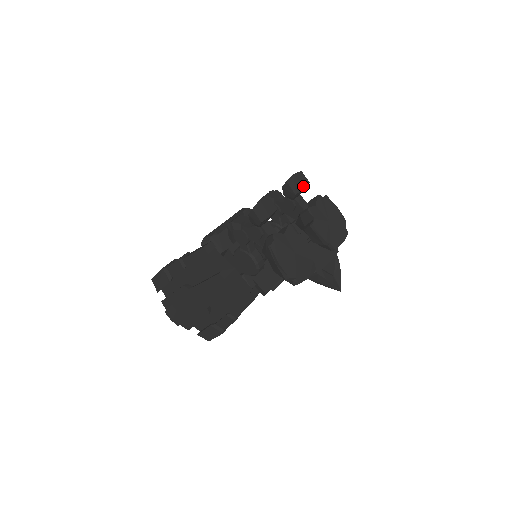
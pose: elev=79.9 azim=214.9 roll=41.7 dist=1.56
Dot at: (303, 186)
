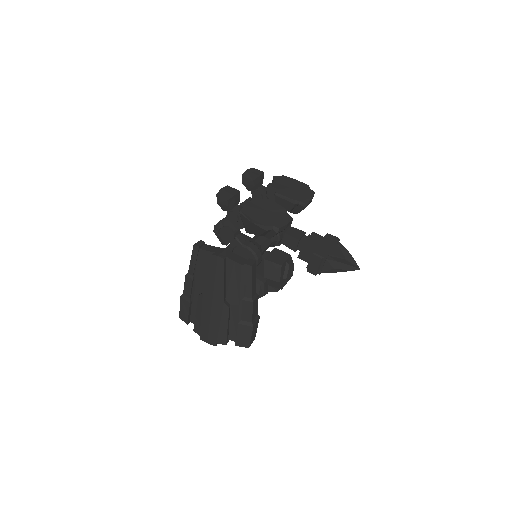
Dot at: (258, 175)
